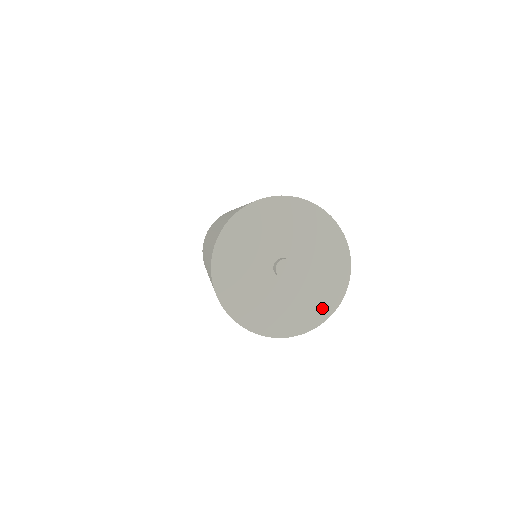
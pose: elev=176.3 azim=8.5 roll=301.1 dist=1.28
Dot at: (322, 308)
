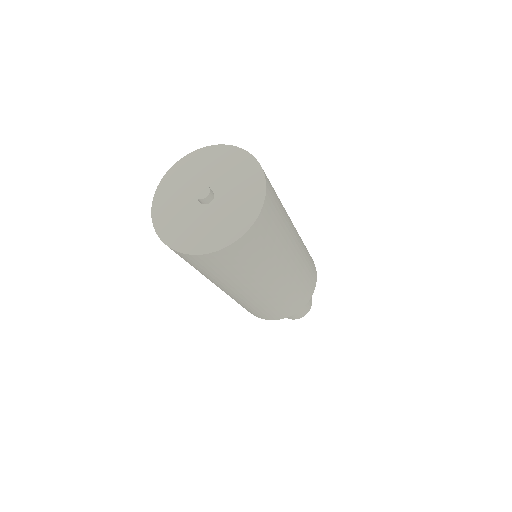
Dot at: (248, 214)
